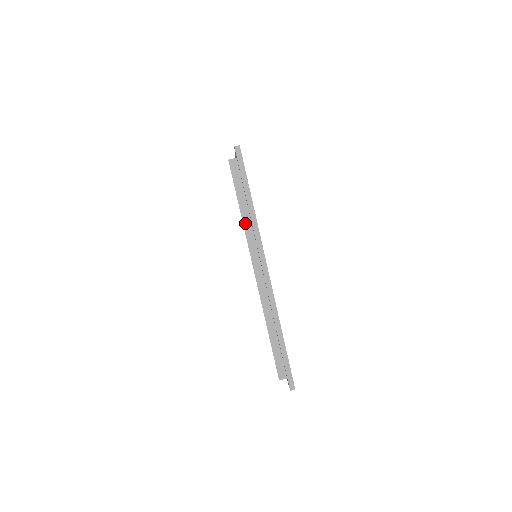
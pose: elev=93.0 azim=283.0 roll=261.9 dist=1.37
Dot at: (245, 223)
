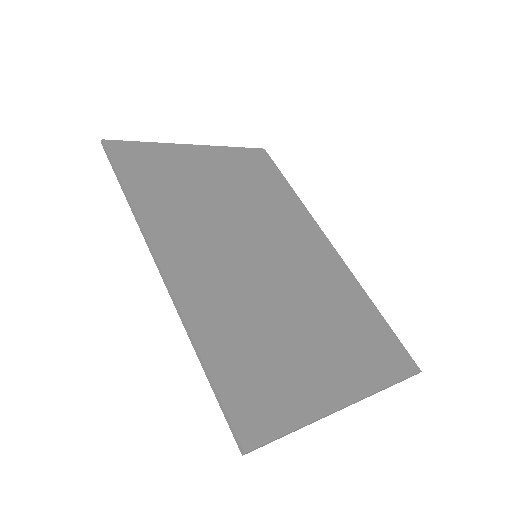
Dot at: occluded
